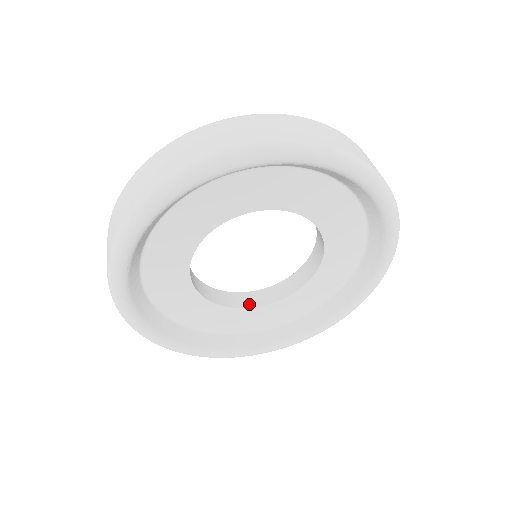
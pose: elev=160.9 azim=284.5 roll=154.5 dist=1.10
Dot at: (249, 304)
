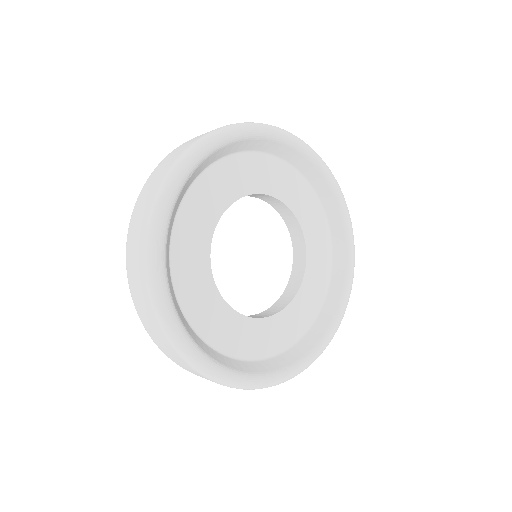
Dot at: (237, 312)
